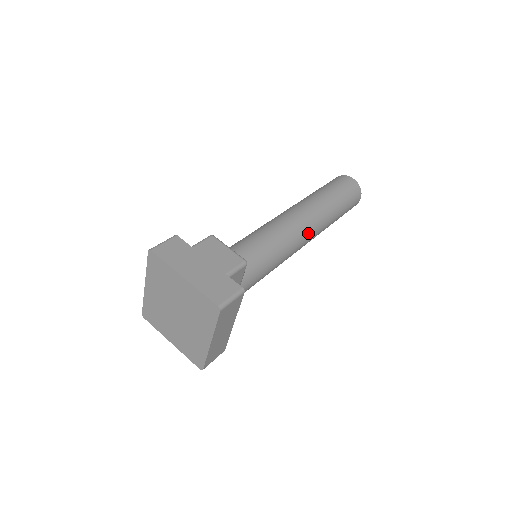
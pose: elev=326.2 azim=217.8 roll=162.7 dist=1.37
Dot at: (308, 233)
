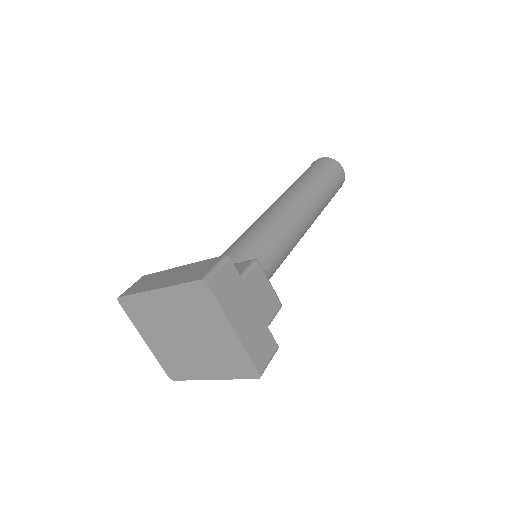
Dot at: occluded
